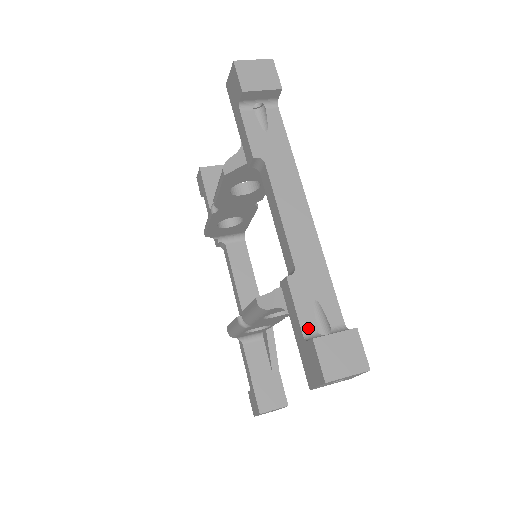
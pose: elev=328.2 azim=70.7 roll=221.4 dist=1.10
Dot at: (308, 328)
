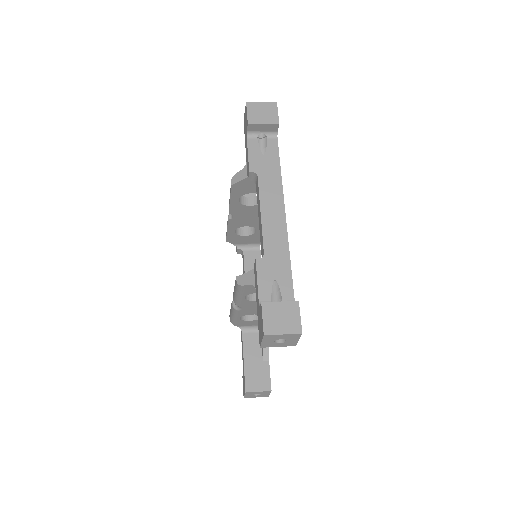
Dot at: (264, 298)
